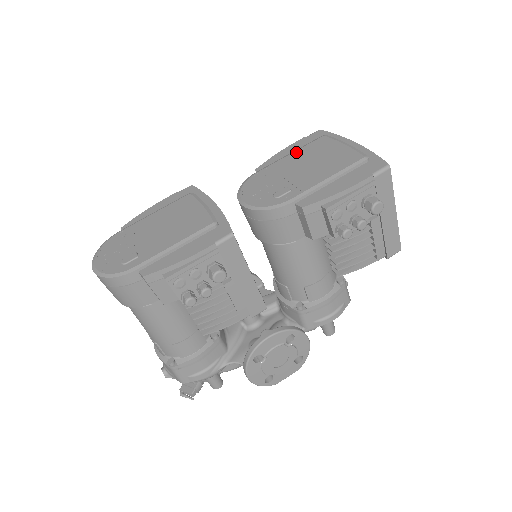
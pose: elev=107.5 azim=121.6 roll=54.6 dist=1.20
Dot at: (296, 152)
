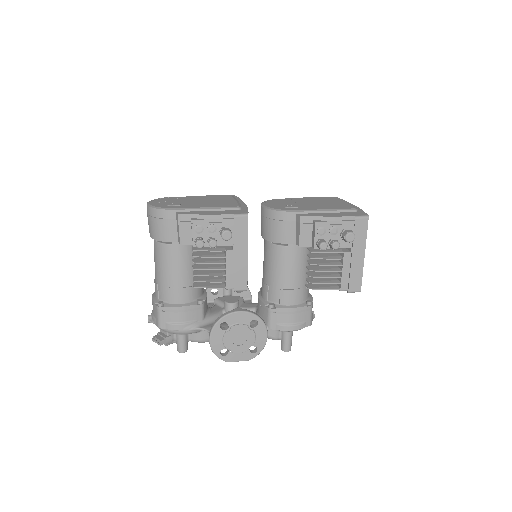
Dot at: (313, 198)
